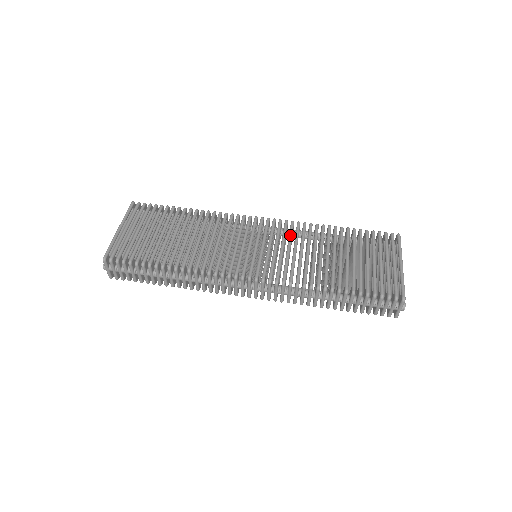
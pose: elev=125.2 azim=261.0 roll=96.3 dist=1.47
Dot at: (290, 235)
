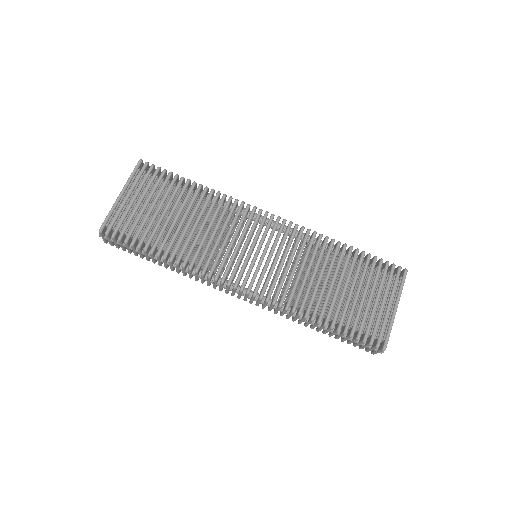
Dot at: (296, 245)
